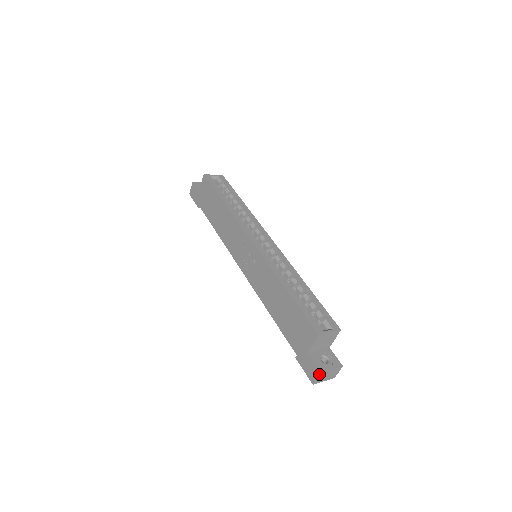
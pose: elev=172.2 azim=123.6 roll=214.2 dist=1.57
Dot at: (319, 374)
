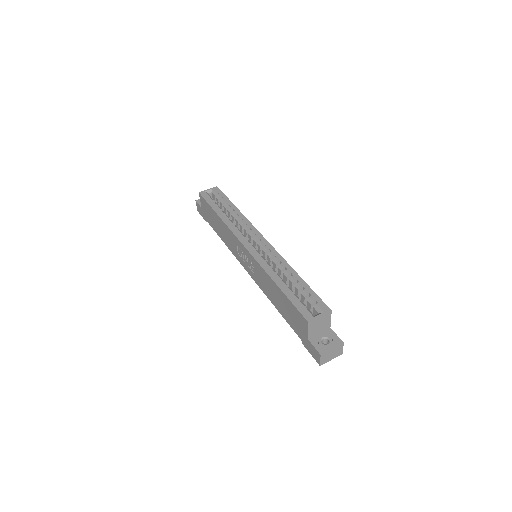
Dot at: (320, 356)
